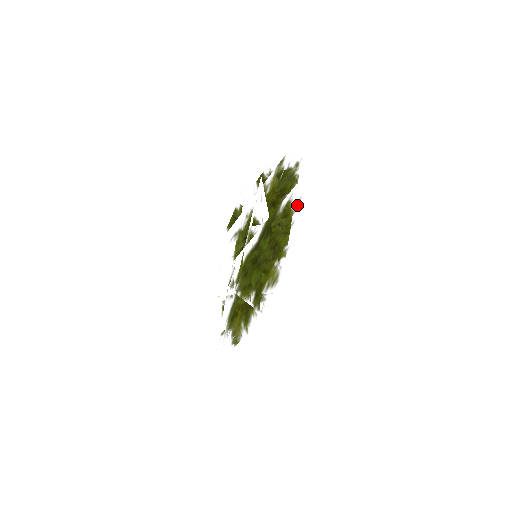
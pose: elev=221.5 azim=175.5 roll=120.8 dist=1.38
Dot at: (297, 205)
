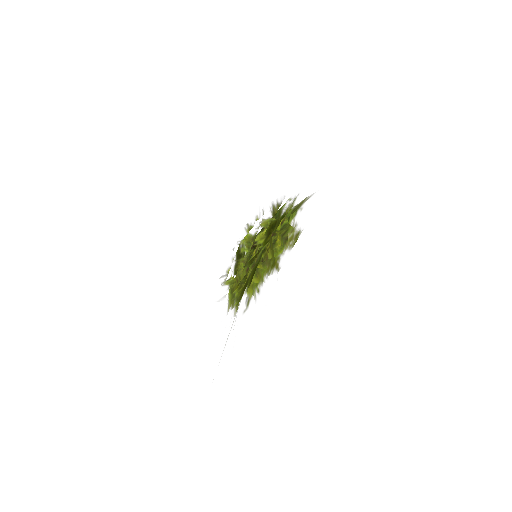
Dot at: occluded
